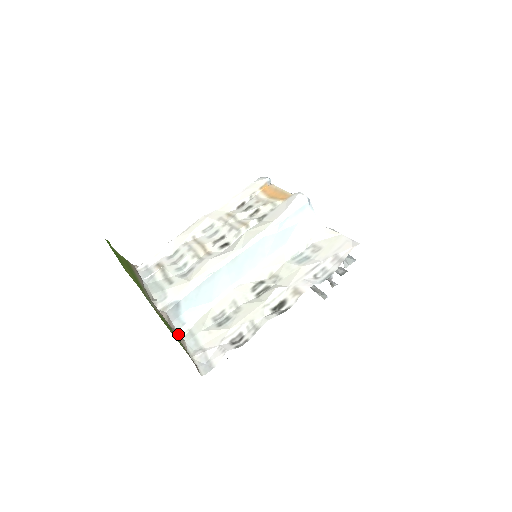
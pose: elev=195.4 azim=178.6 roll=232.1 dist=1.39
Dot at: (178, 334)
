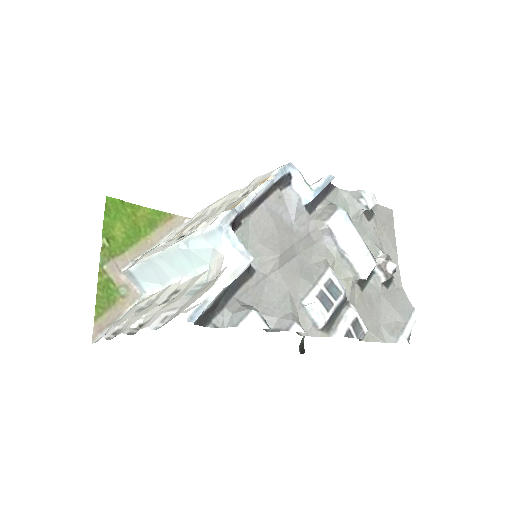
Dot at: (136, 298)
